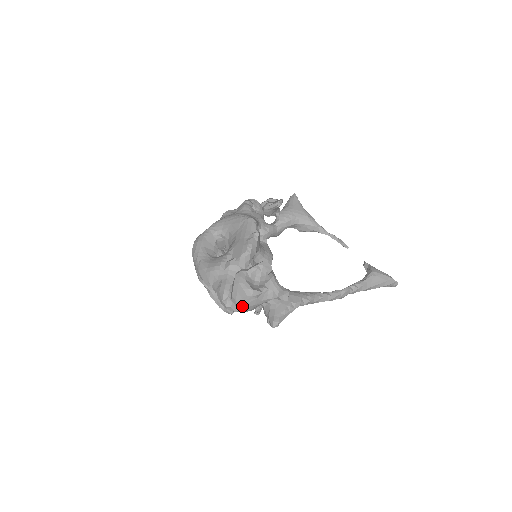
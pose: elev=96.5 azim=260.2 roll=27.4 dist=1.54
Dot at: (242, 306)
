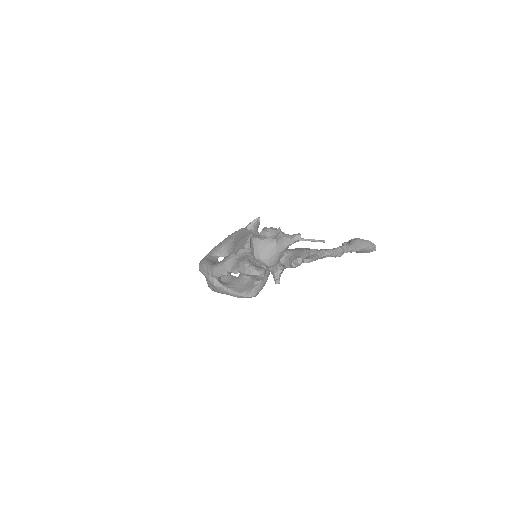
Dot at: (266, 257)
